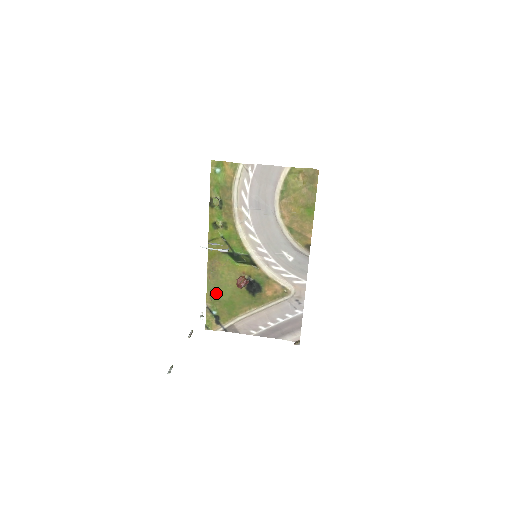
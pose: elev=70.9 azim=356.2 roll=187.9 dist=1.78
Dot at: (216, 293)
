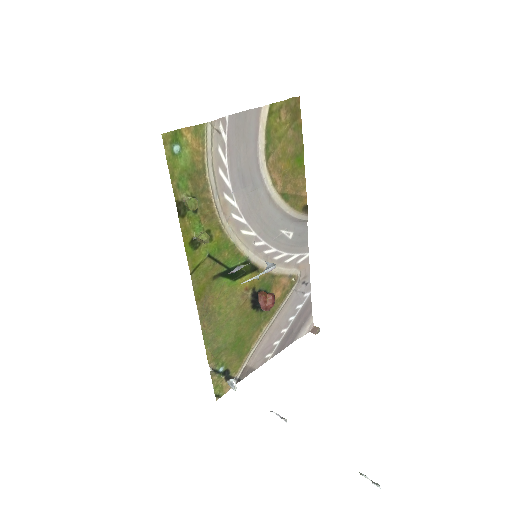
Dot at: (218, 342)
